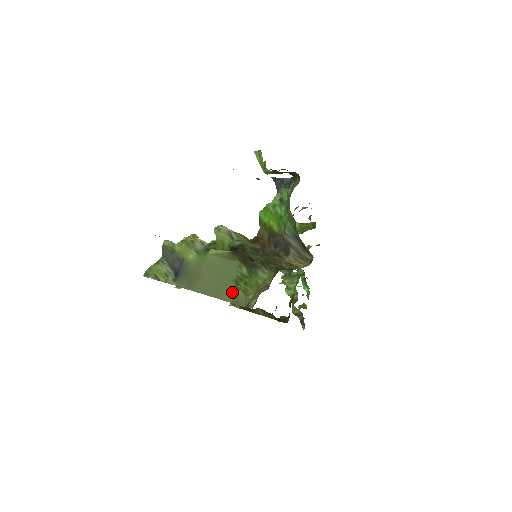
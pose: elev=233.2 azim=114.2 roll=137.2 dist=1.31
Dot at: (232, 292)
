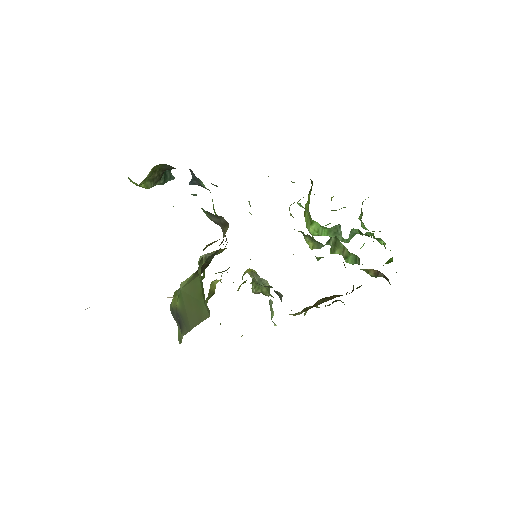
Dot at: (205, 306)
